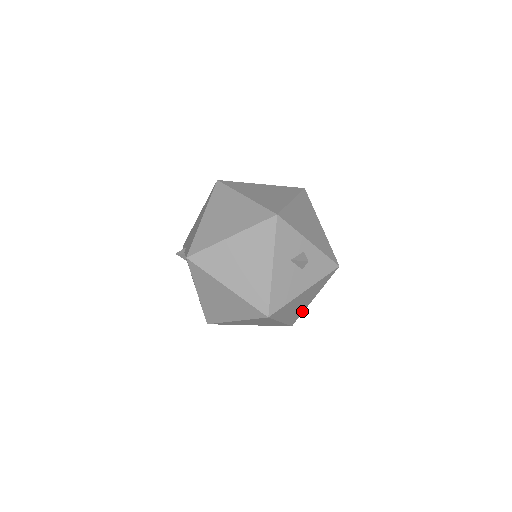
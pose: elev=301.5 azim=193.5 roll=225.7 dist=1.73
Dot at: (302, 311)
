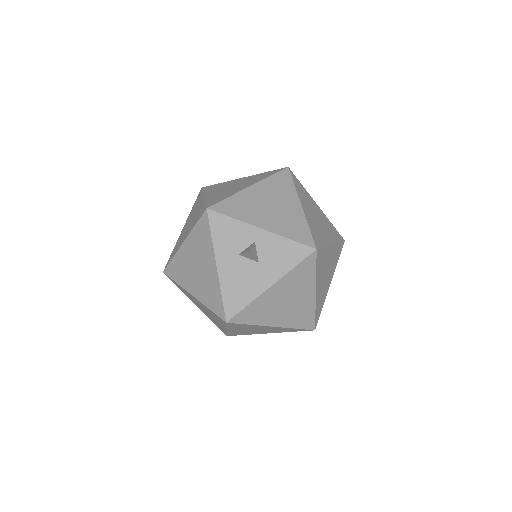
Dot at: (311, 311)
